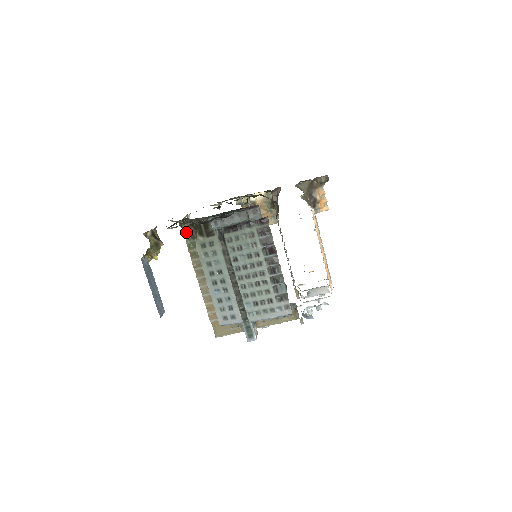
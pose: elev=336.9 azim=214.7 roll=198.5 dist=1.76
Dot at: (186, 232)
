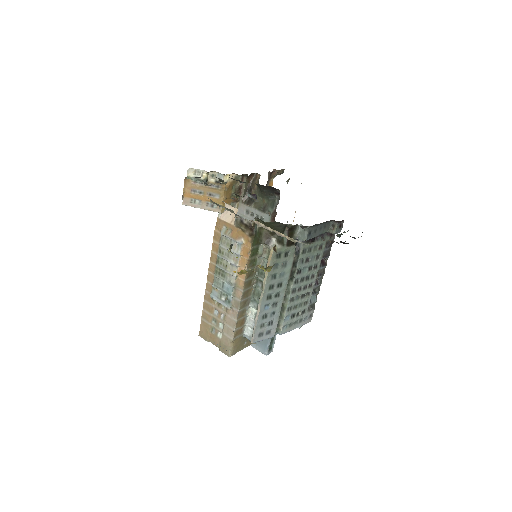
Dot at: (255, 235)
